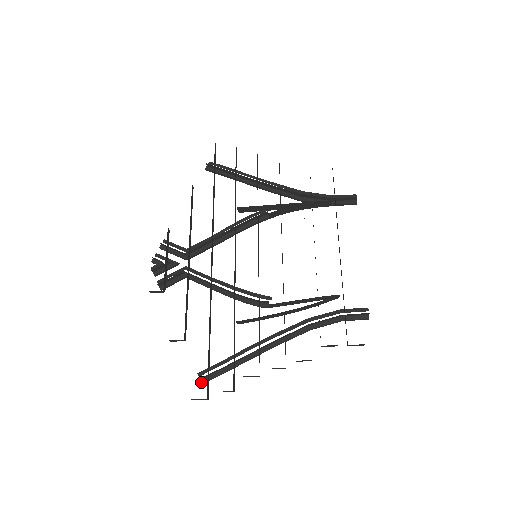
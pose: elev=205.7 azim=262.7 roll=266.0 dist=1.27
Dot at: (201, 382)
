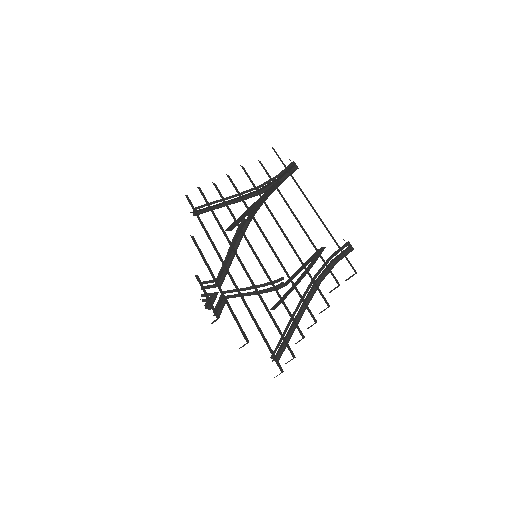
Dot at: occluded
